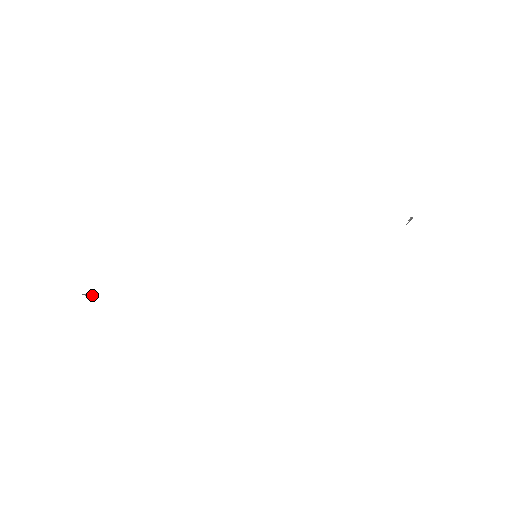
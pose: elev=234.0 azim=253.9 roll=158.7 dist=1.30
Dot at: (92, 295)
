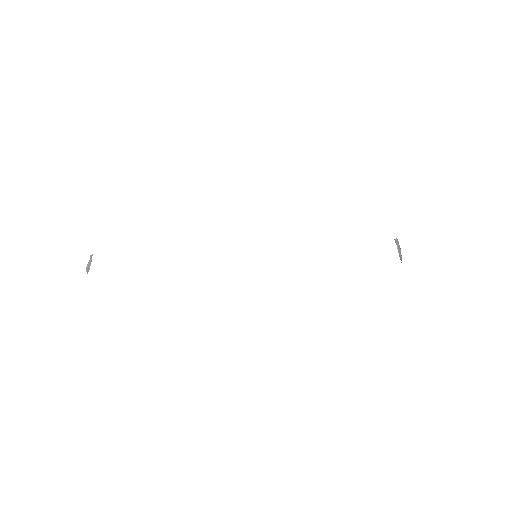
Dot at: (90, 260)
